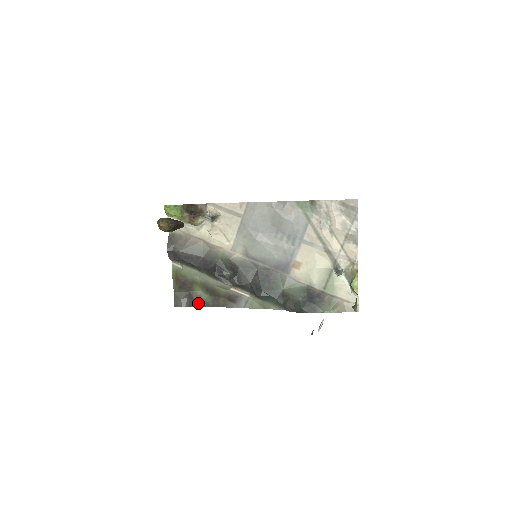
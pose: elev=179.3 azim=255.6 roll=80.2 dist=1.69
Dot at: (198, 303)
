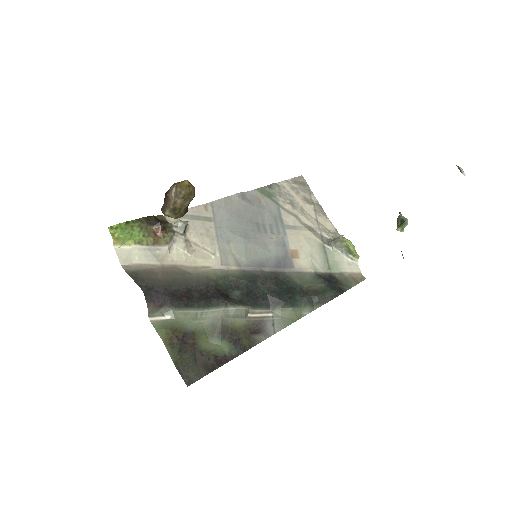
Dot at: (217, 361)
